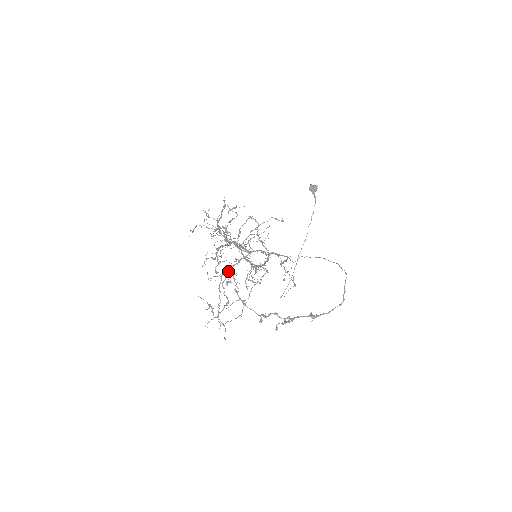
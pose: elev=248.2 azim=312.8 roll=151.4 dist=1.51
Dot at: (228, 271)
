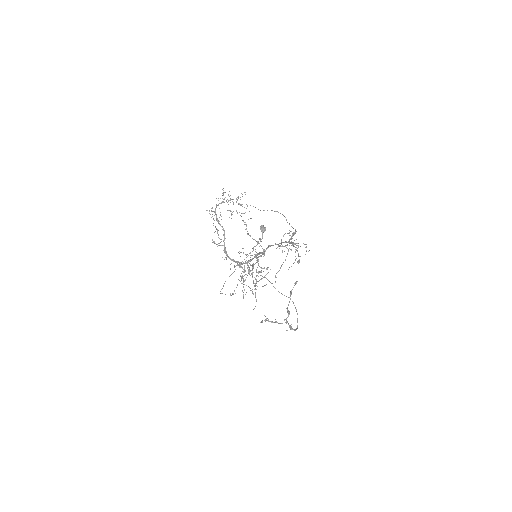
Dot at: (258, 257)
